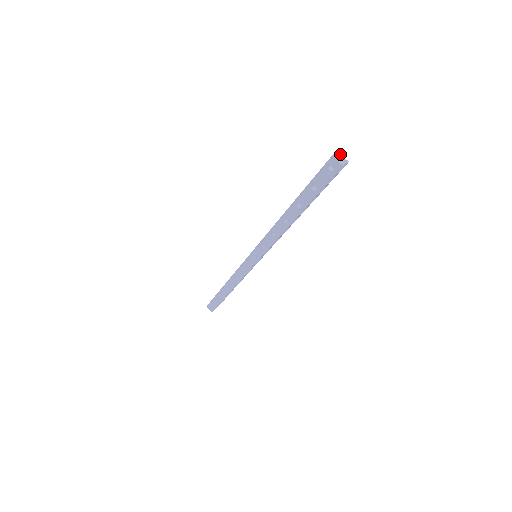
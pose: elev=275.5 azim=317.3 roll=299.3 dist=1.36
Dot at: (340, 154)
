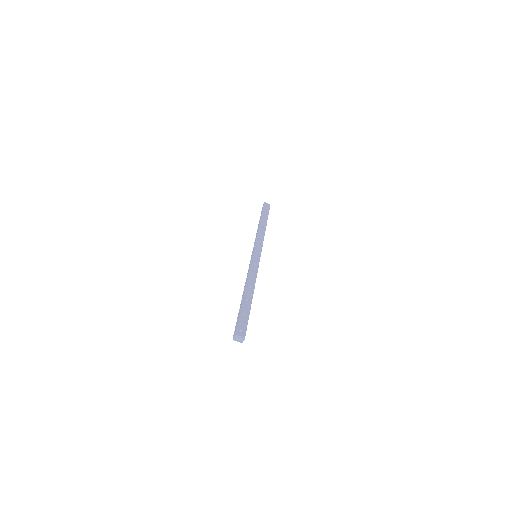
Dot at: (237, 336)
